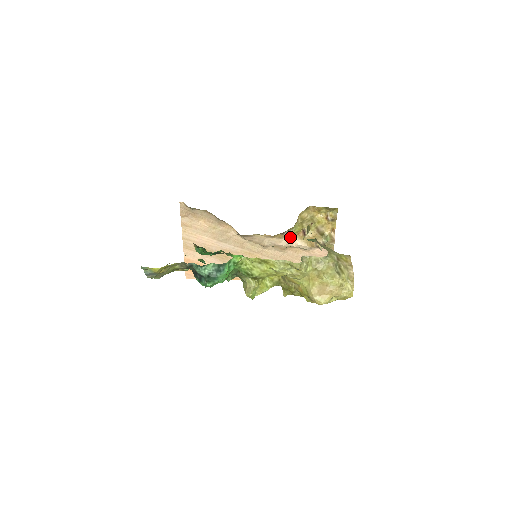
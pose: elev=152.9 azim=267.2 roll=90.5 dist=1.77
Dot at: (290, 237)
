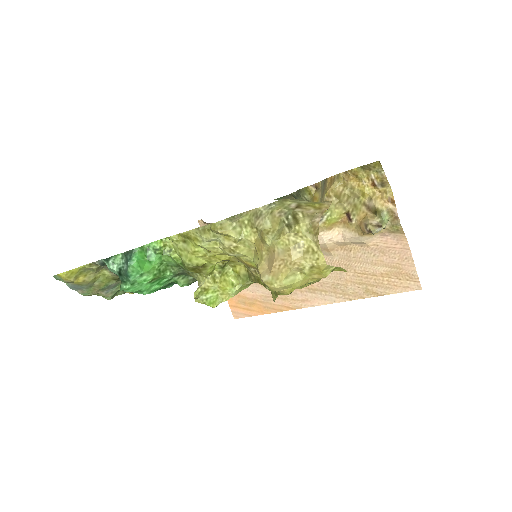
Dot at: (332, 229)
